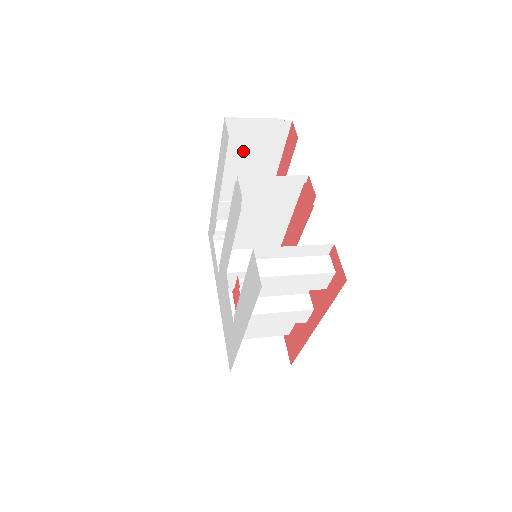
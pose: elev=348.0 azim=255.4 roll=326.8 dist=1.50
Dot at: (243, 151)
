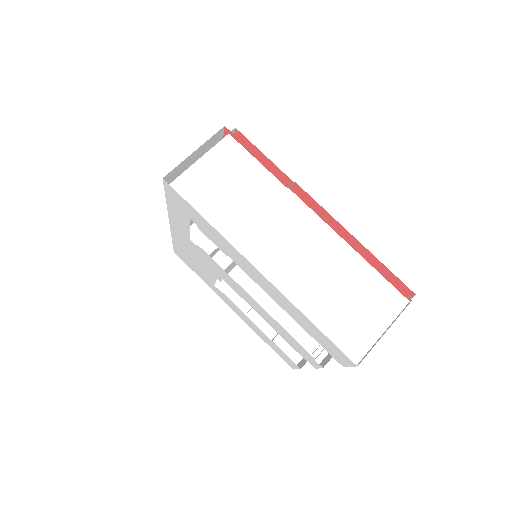
Dot at: (334, 298)
